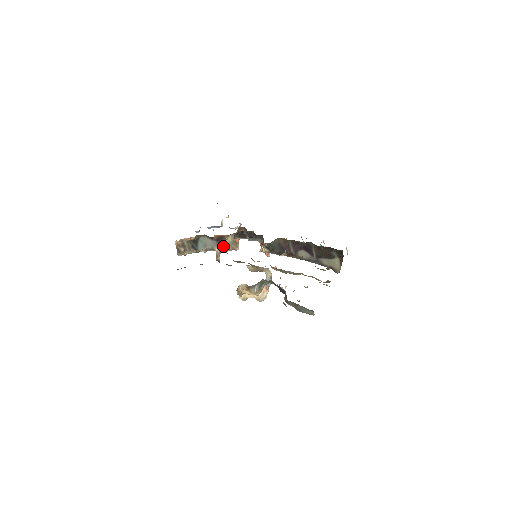
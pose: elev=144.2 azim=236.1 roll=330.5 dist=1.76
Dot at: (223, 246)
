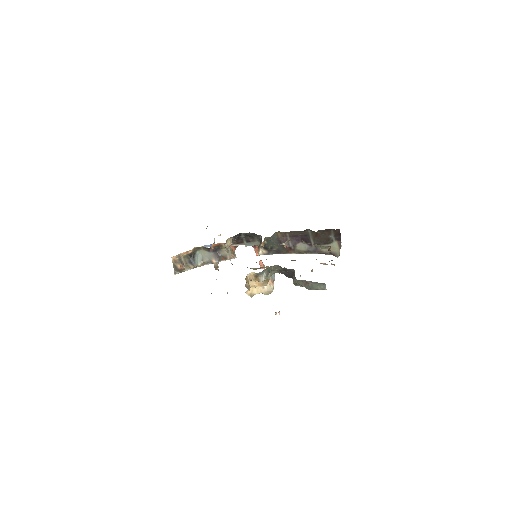
Dot at: (220, 256)
